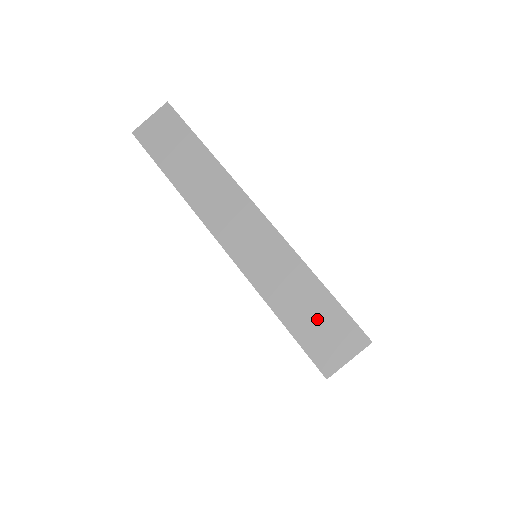
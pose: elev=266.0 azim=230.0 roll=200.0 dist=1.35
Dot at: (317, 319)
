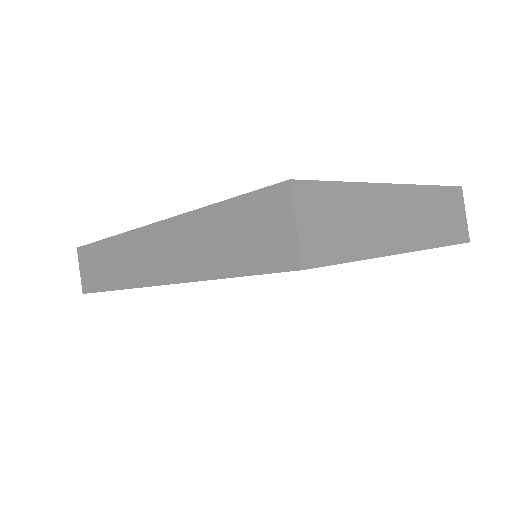
Dot at: (243, 234)
